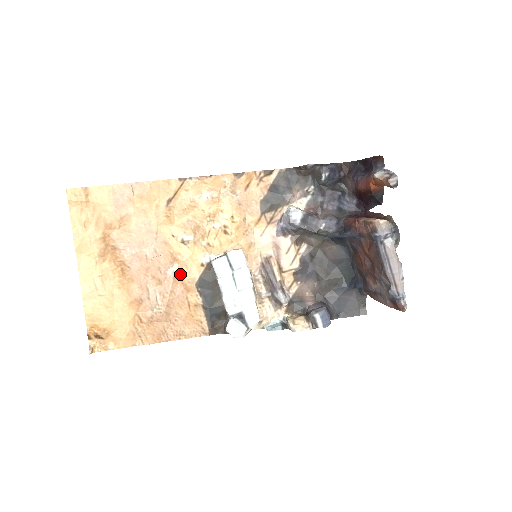
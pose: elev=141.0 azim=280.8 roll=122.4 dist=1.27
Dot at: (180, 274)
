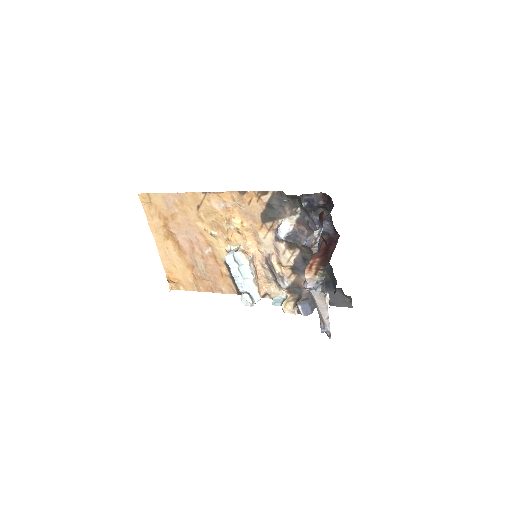
Dot at: (214, 254)
